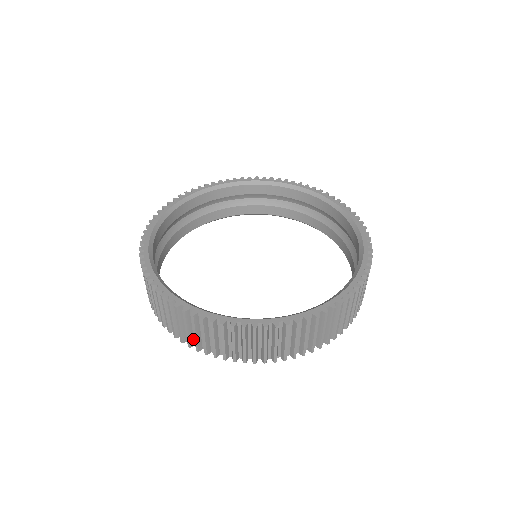
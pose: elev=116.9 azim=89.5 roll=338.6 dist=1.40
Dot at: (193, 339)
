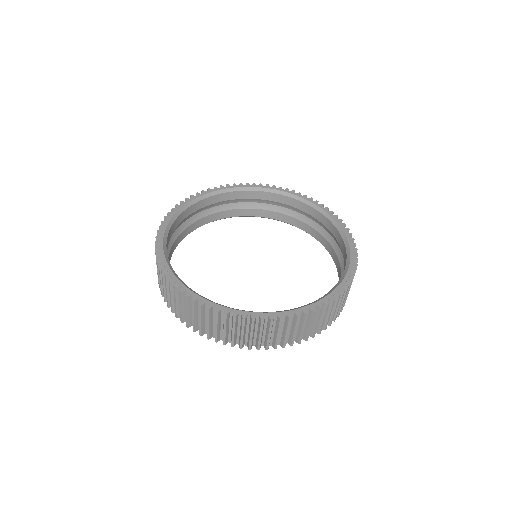
Dot at: (191, 321)
